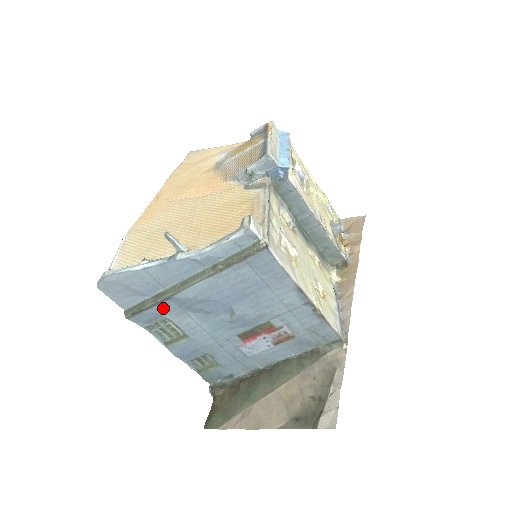
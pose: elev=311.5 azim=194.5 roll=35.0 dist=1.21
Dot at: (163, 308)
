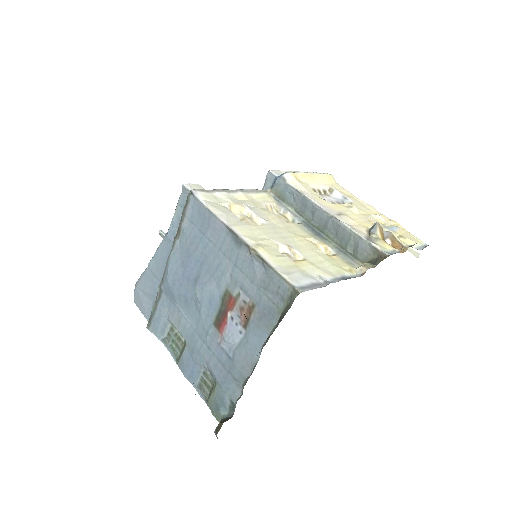
Dot at: (163, 307)
